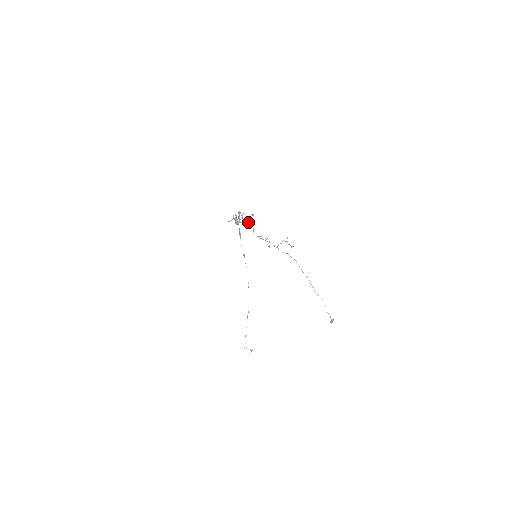
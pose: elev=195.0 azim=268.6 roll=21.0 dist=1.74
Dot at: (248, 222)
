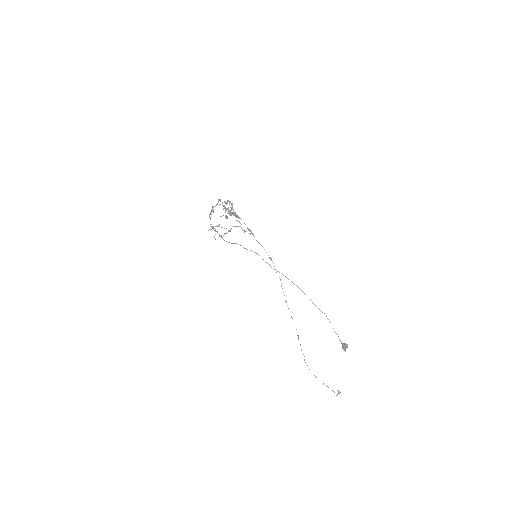
Dot at: (211, 210)
